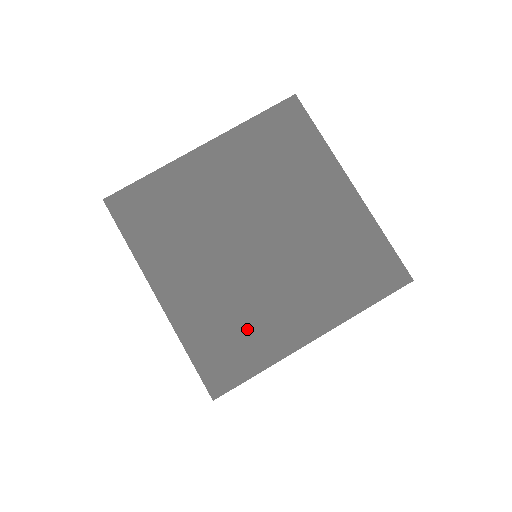
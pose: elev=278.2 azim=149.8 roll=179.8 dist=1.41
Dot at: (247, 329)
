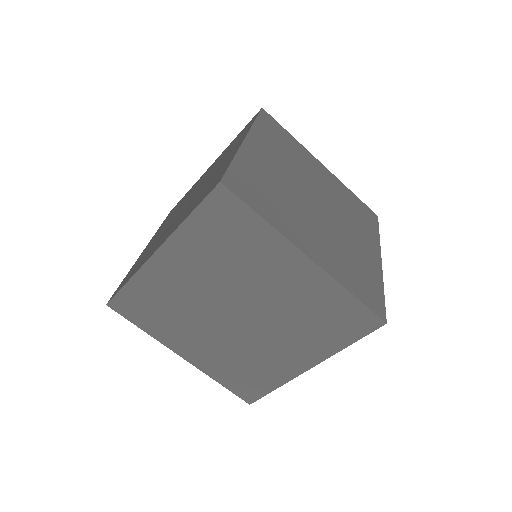
Dot at: (276, 203)
